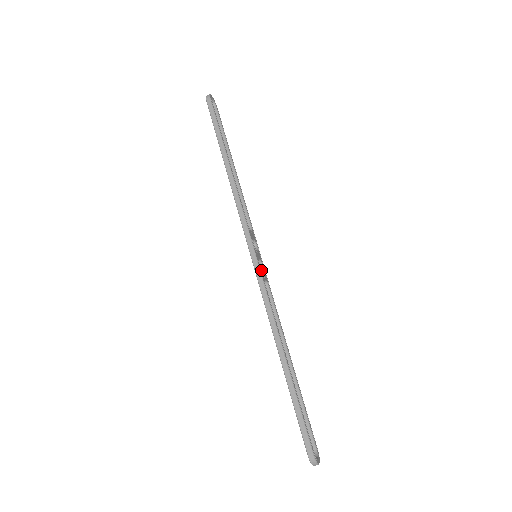
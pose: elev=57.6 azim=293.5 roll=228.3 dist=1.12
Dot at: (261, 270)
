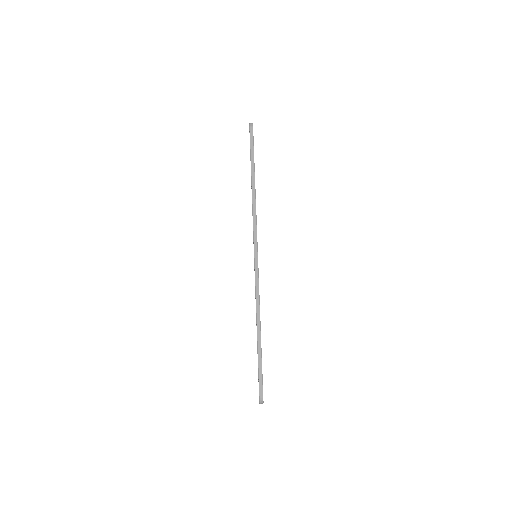
Dot at: occluded
